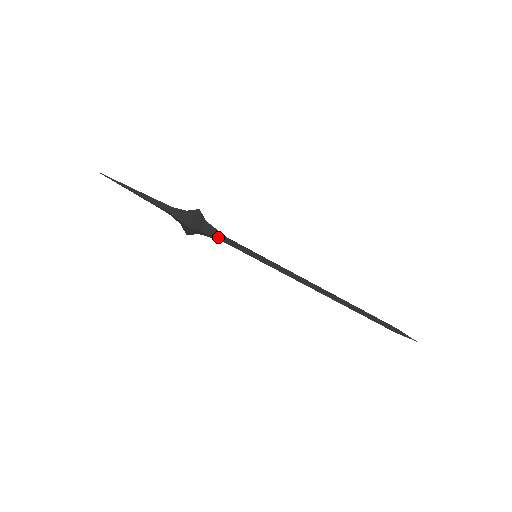
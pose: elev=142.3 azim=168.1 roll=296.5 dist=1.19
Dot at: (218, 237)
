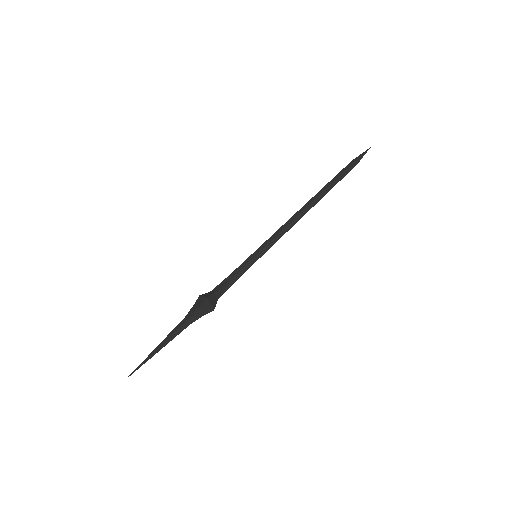
Dot at: (229, 285)
